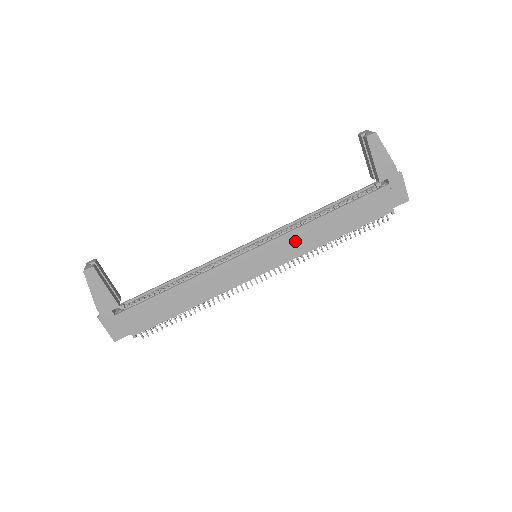
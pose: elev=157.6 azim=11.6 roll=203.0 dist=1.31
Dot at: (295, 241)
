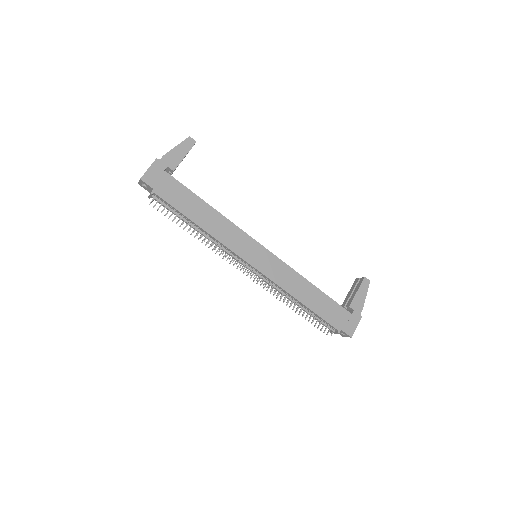
Dot at: (285, 274)
